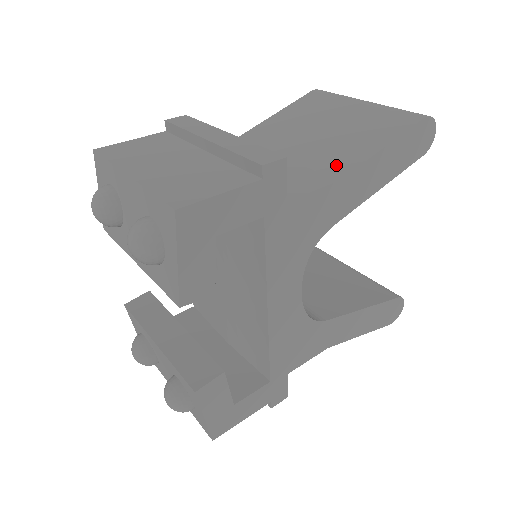
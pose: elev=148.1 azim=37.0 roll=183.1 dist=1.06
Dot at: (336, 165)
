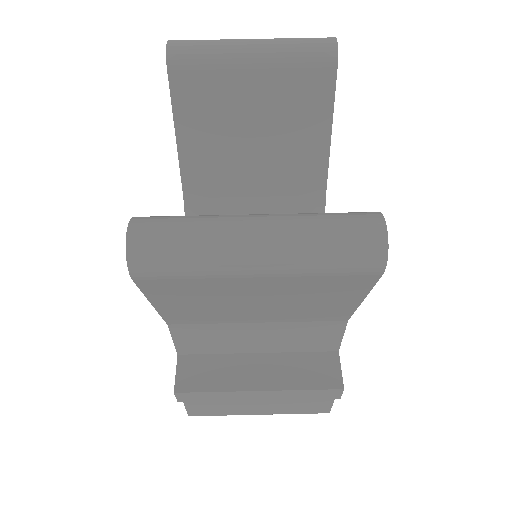
Dot at: (329, 317)
